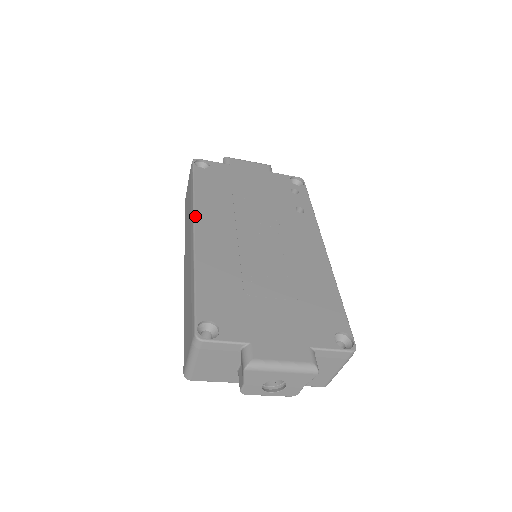
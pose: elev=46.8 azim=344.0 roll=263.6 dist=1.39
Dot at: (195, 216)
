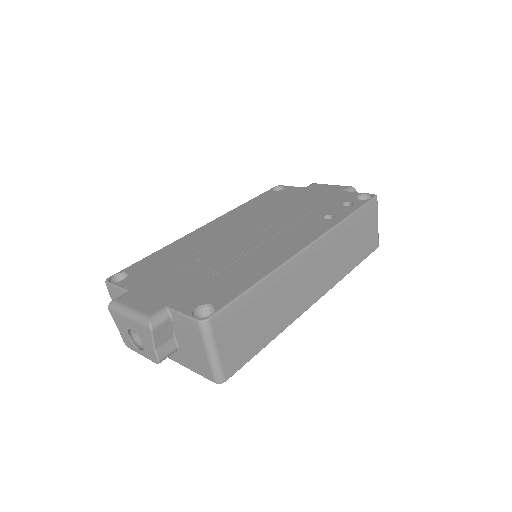
Dot at: (218, 217)
